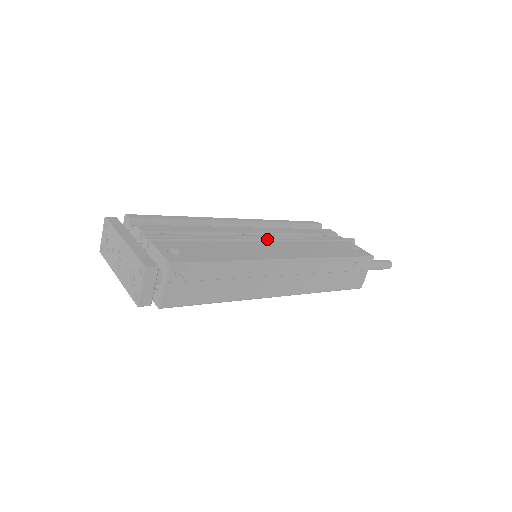
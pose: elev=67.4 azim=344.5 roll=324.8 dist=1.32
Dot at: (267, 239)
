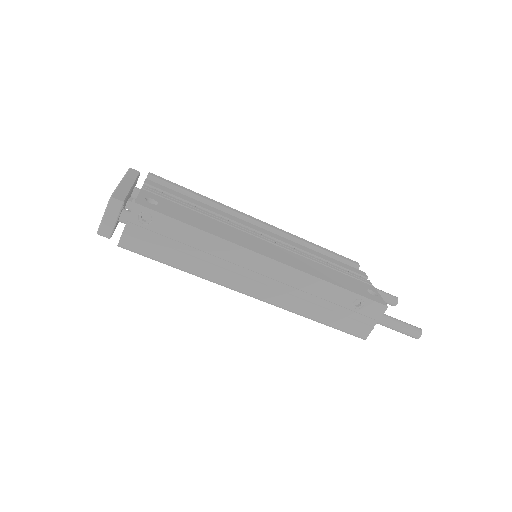
Dot at: (270, 241)
